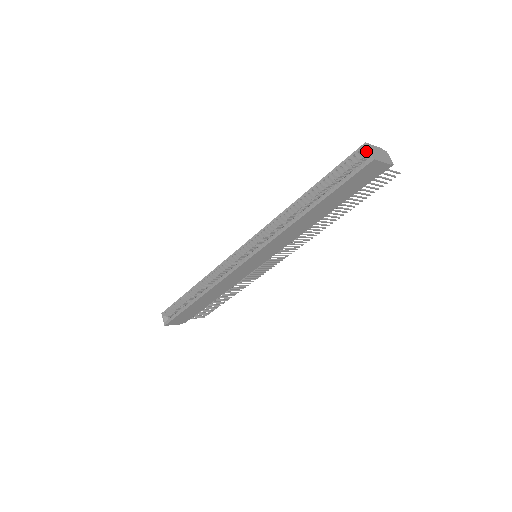
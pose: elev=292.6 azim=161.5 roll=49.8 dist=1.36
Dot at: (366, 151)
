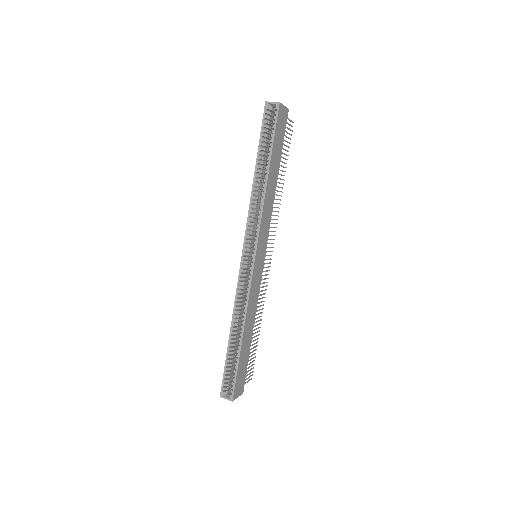
Dot at: (270, 106)
